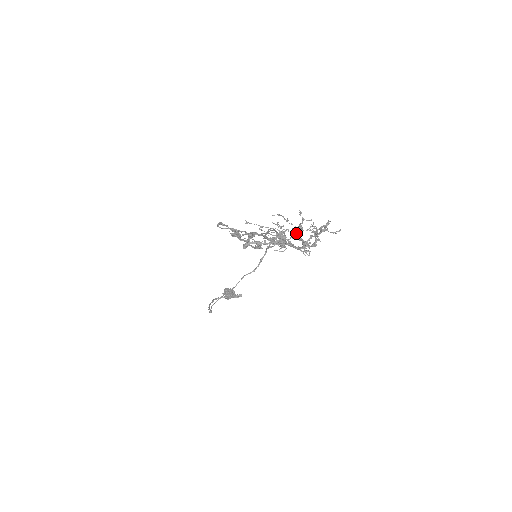
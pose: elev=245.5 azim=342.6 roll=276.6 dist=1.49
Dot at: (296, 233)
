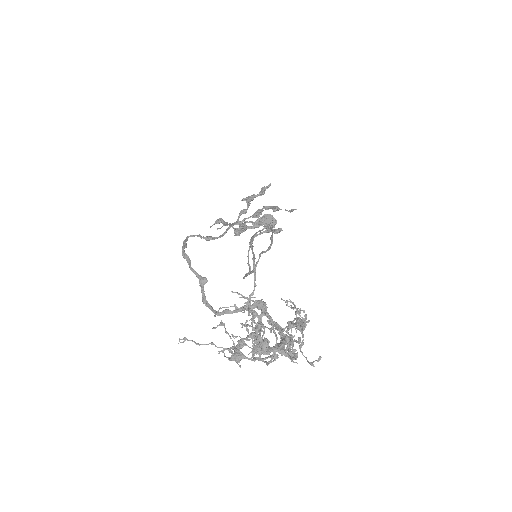
Dot at: (256, 353)
